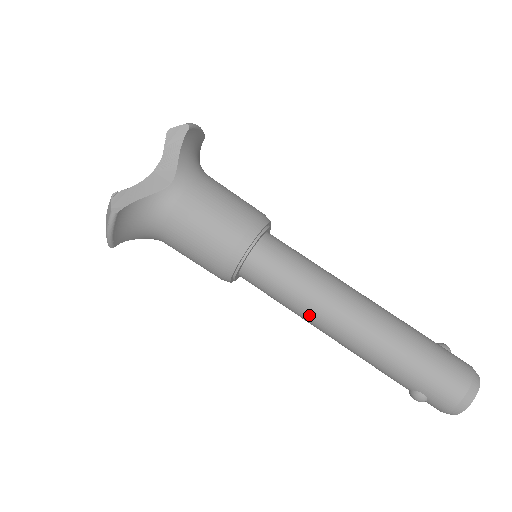
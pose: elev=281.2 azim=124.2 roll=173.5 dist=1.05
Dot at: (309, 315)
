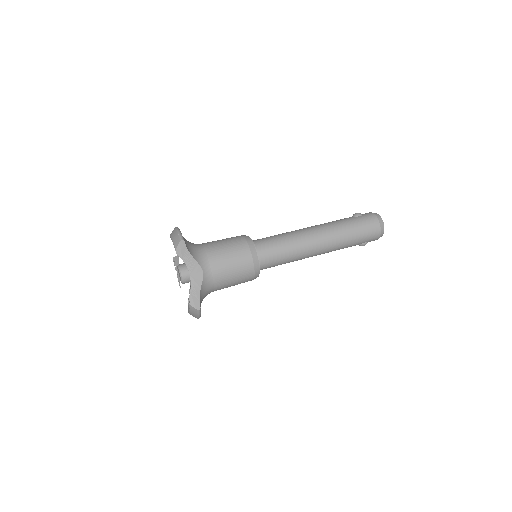
Dot at: (301, 259)
